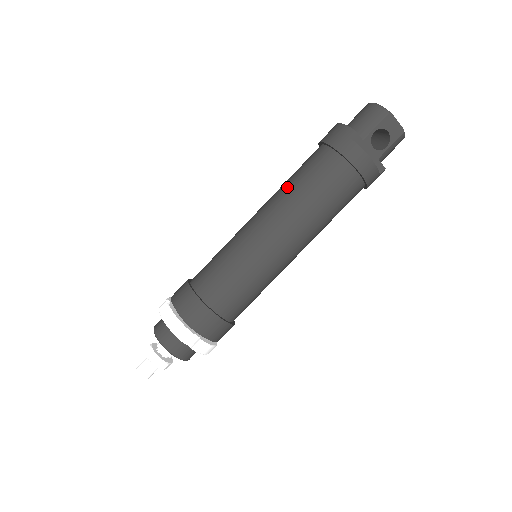
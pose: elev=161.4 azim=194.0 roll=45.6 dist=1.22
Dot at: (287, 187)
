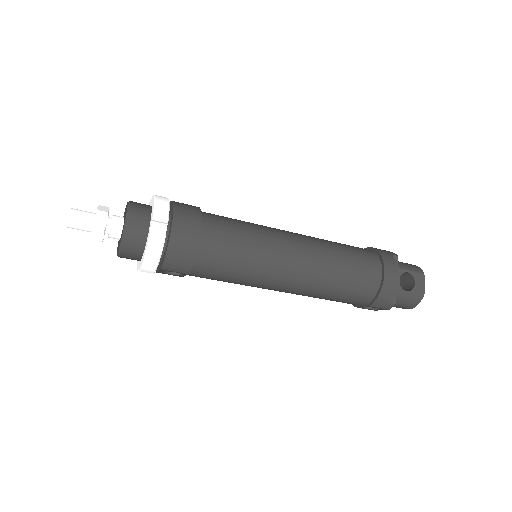
Dot at: occluded
